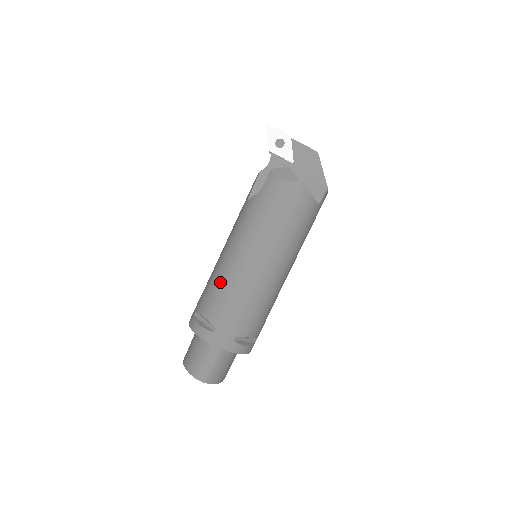
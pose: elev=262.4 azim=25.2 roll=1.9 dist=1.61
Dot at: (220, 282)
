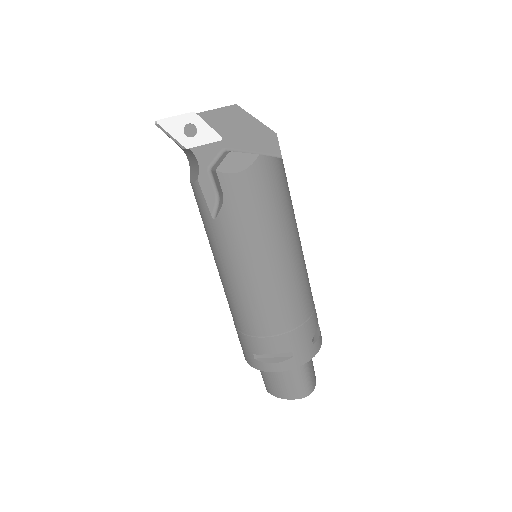
Dot at: (260, 315)
